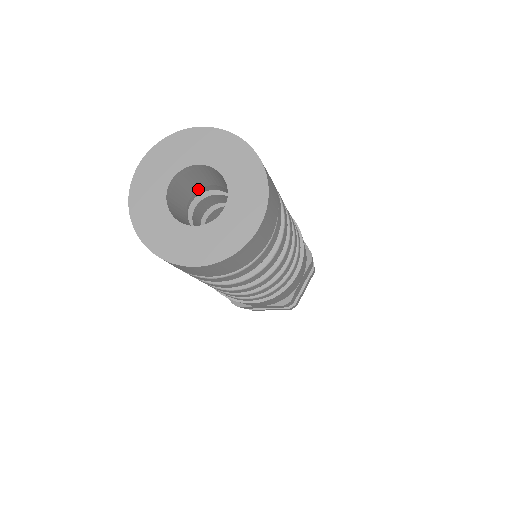
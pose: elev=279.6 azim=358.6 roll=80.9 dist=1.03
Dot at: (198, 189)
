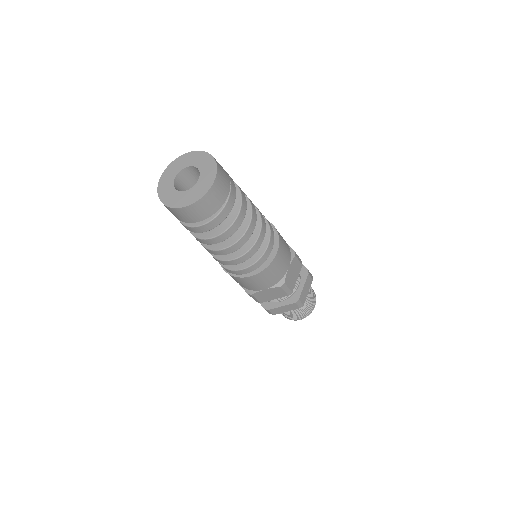
Dot at: occluded
